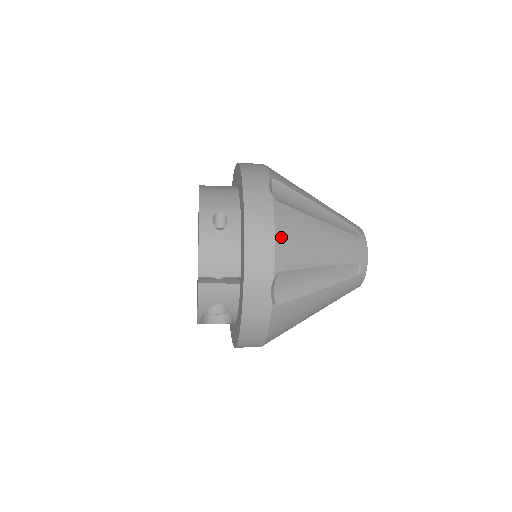
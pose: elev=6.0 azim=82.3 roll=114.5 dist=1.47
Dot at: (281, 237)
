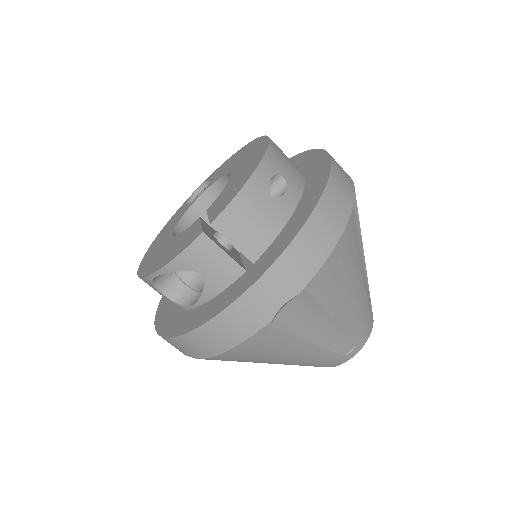
Dot at: (336, 256)
